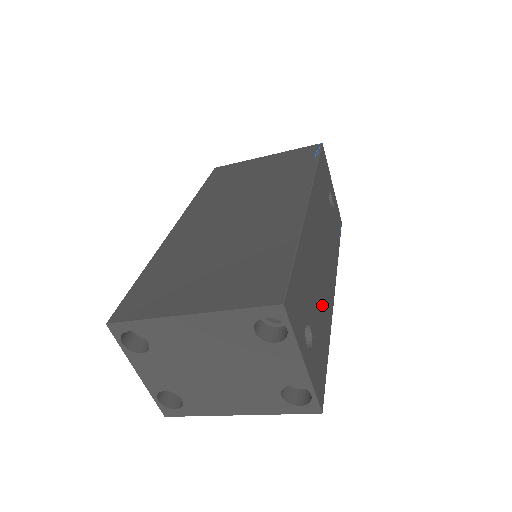
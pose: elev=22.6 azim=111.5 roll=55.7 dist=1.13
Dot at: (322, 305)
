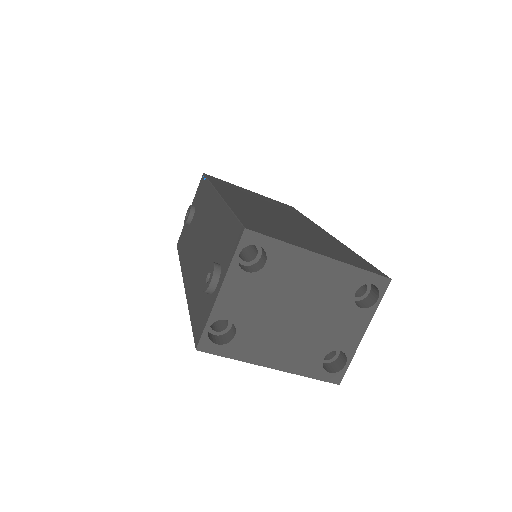
Dot at: occluded
